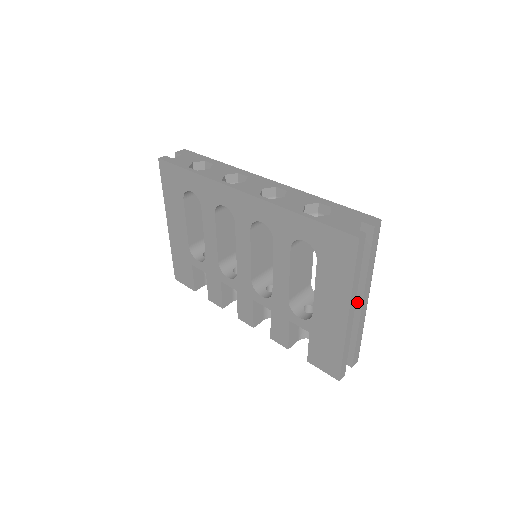
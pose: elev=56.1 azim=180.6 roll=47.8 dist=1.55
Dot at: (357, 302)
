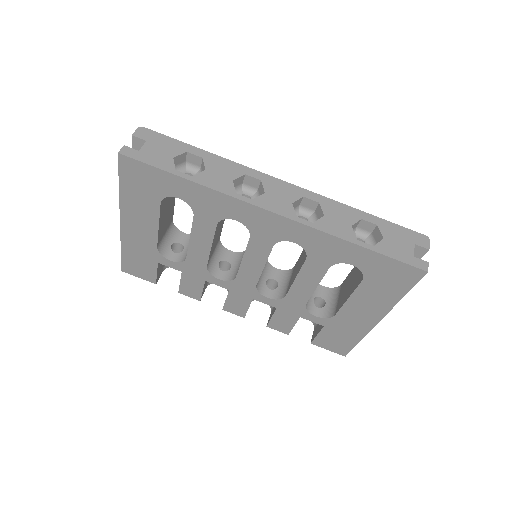
Dot at: occluded
